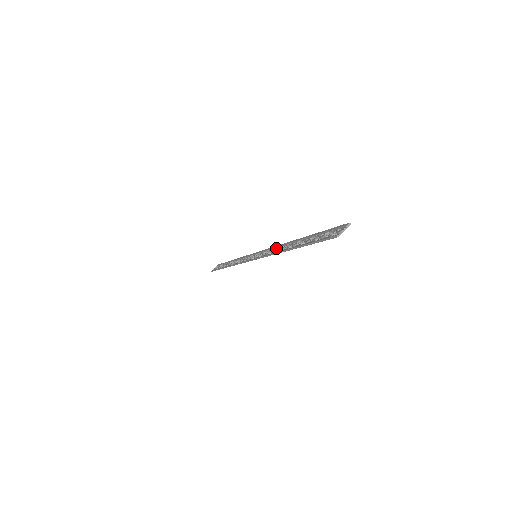
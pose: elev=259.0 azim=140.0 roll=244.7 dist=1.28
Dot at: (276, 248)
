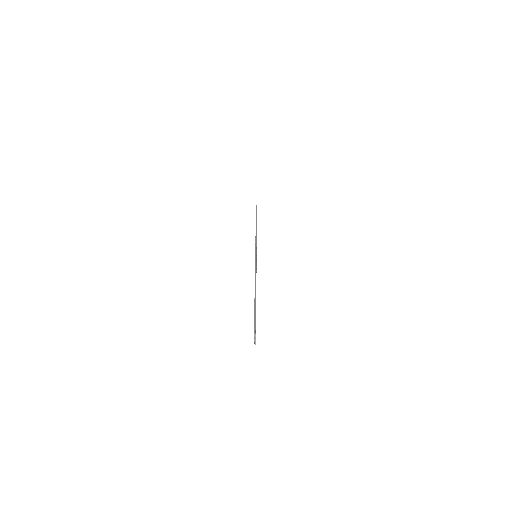
Dot at: occluded
